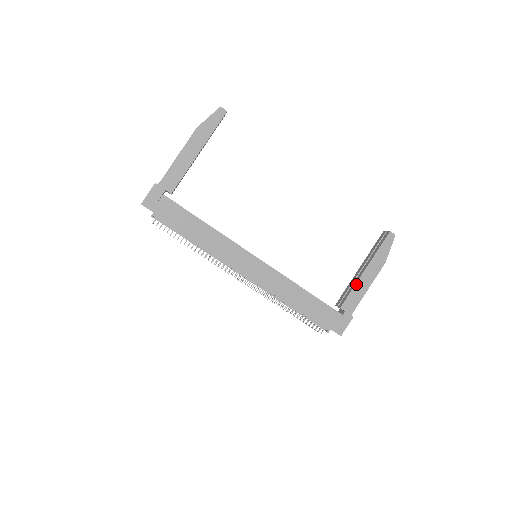
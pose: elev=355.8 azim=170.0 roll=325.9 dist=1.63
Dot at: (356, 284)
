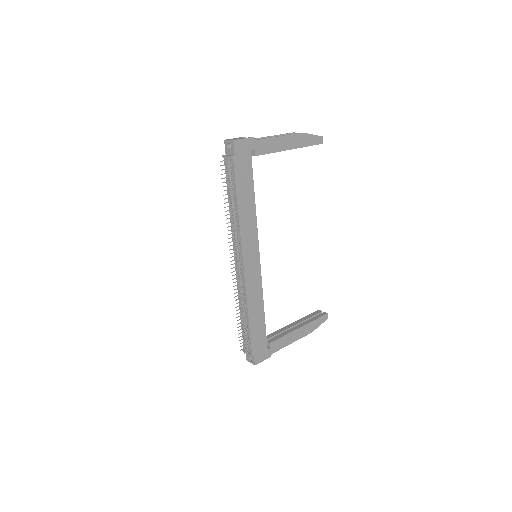
Dot at: (290, 333)
